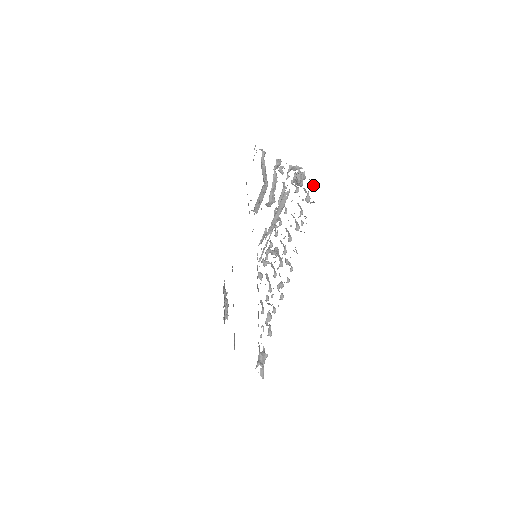
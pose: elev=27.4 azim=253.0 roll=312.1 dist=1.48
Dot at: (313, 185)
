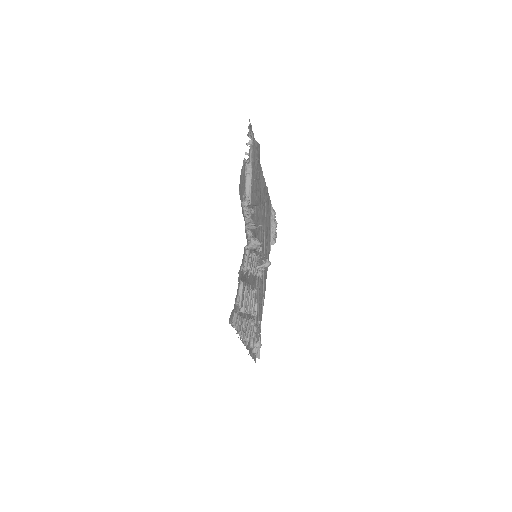
Dot at: (233, 310)
